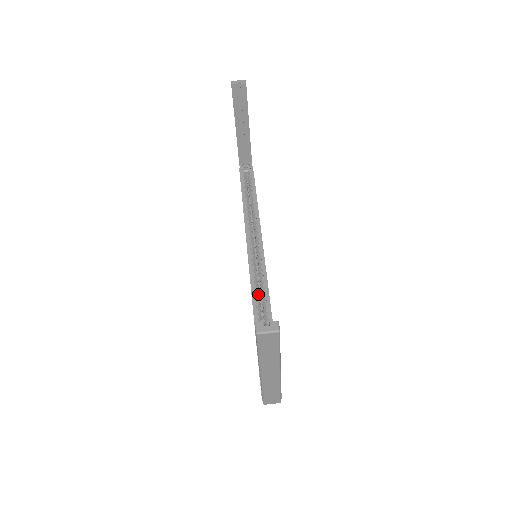
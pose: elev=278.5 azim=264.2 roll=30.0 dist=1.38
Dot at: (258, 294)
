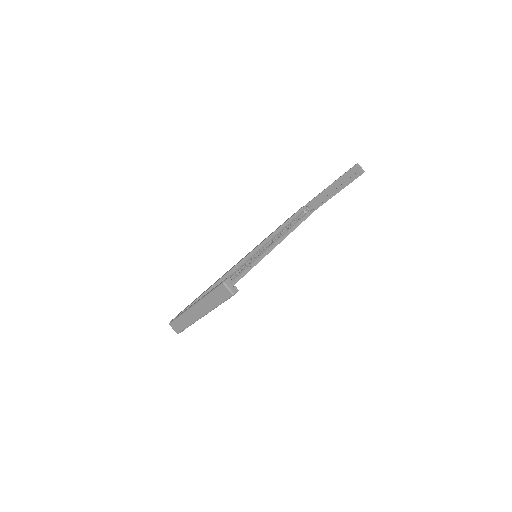
Dot at: occluded
